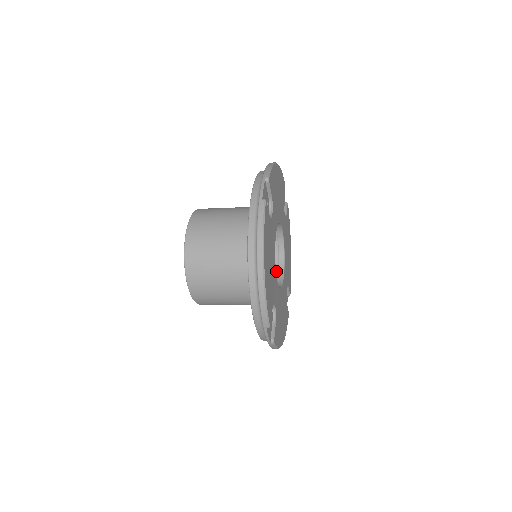
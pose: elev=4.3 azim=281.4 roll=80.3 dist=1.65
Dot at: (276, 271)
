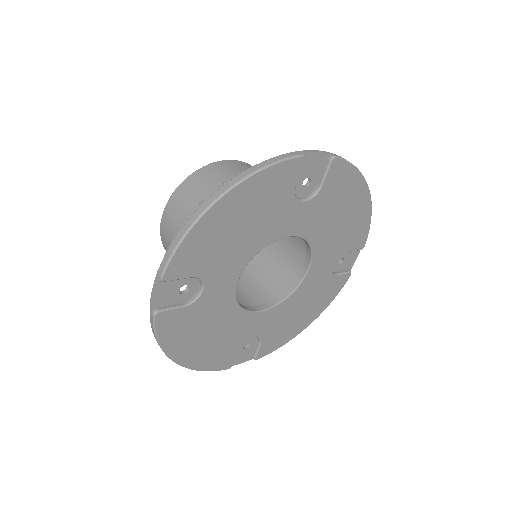
Dot at: occluded
